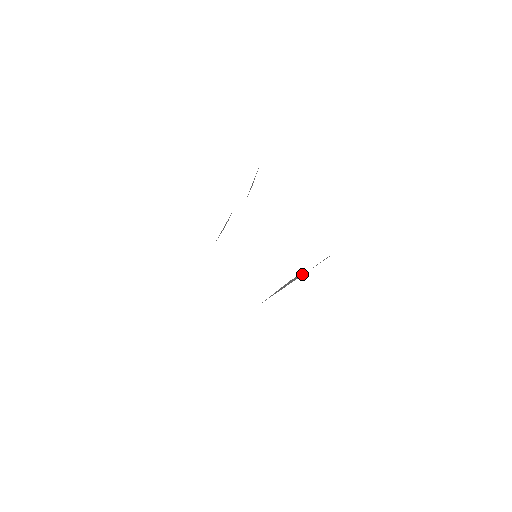
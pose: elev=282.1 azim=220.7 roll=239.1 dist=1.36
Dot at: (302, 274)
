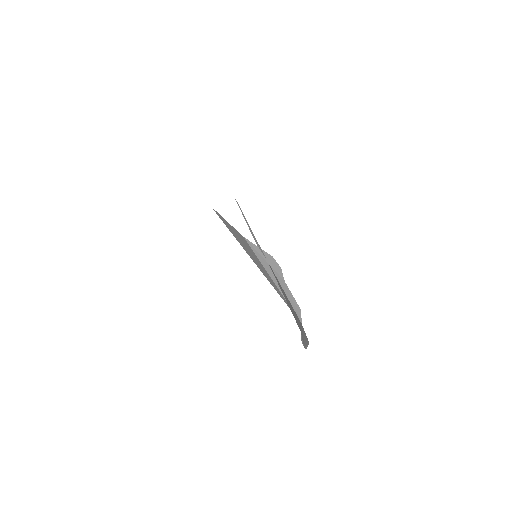
Dot at: (282, 275)
